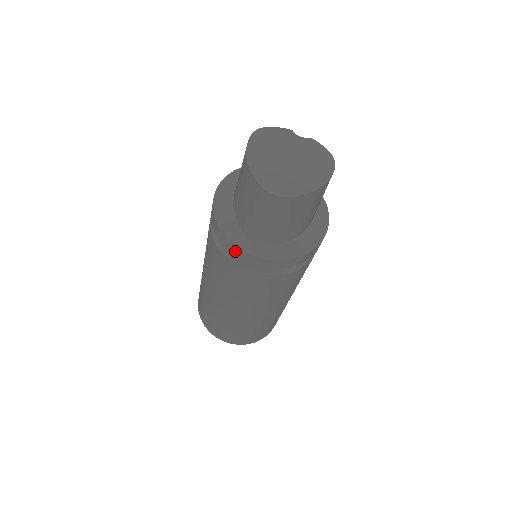
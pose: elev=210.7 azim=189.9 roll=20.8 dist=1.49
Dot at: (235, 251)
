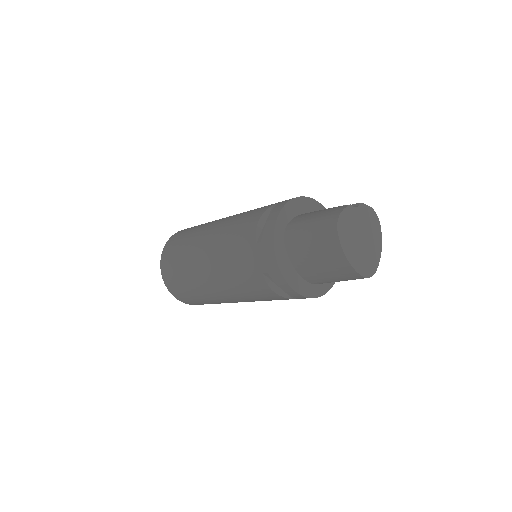
Dot at: occluded
